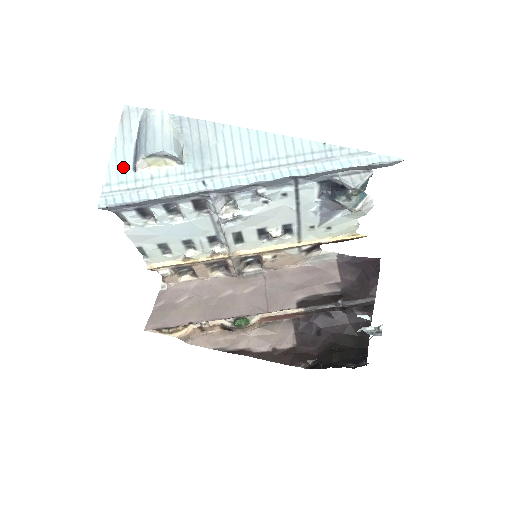
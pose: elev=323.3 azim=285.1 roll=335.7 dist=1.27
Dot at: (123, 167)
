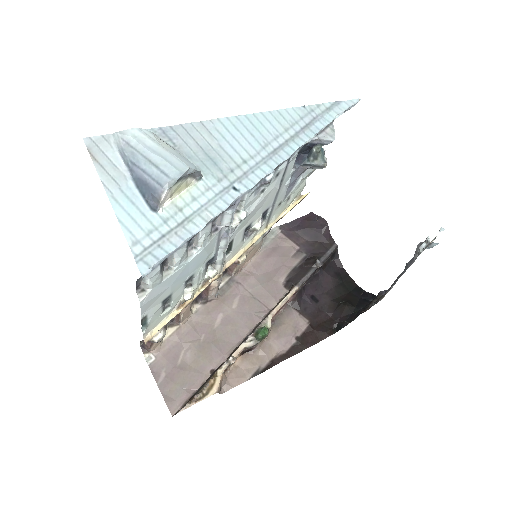
Dot at: (138, 213)
